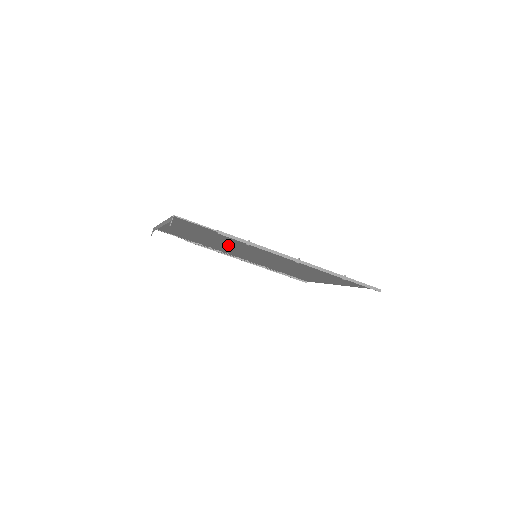
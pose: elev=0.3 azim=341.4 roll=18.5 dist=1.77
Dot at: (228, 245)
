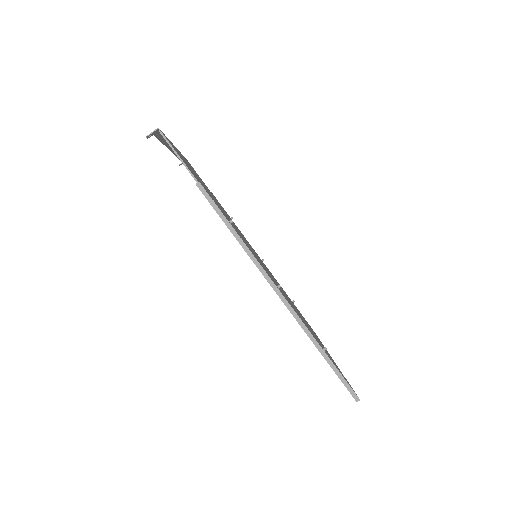
Dot at: occluded
